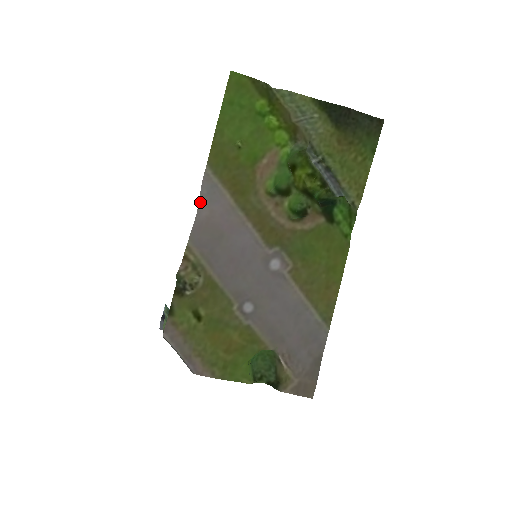
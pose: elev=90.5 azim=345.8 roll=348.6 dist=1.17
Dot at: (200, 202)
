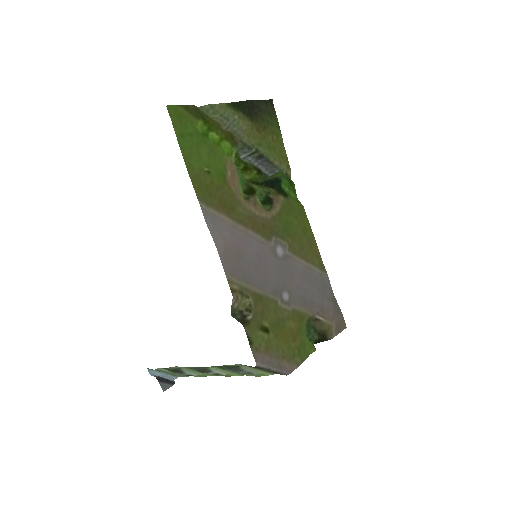
Dot at: (213, 237)
